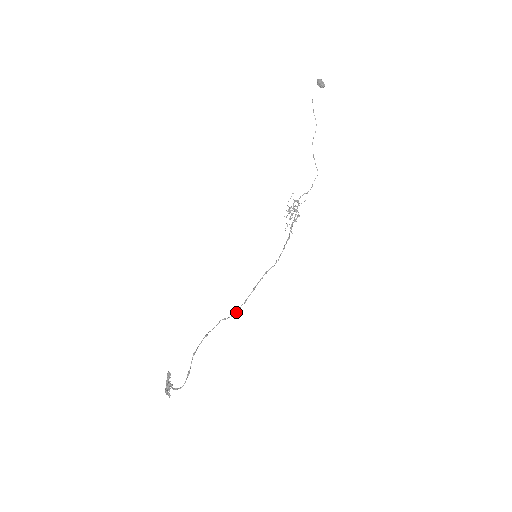
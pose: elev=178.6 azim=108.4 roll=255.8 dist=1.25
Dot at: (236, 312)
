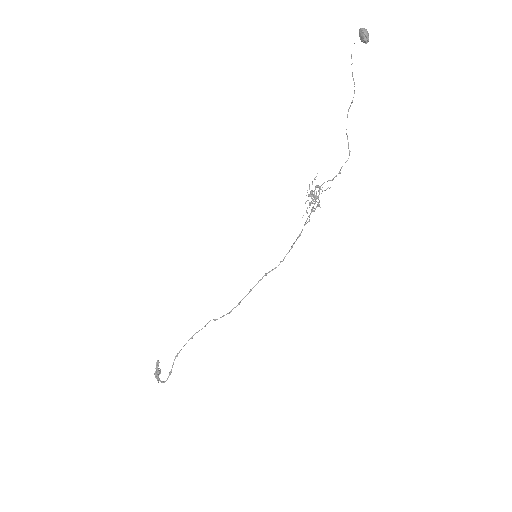
Dot at: occluded
